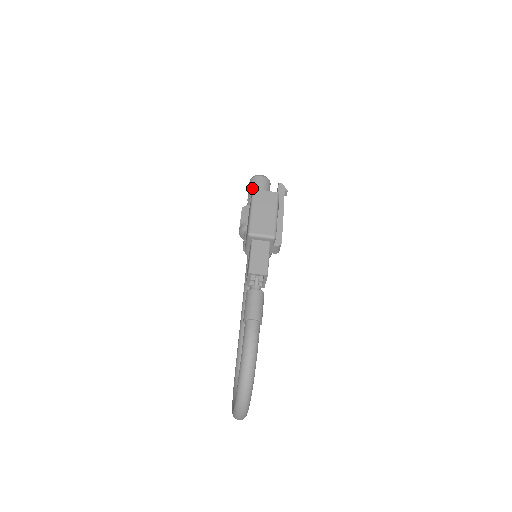
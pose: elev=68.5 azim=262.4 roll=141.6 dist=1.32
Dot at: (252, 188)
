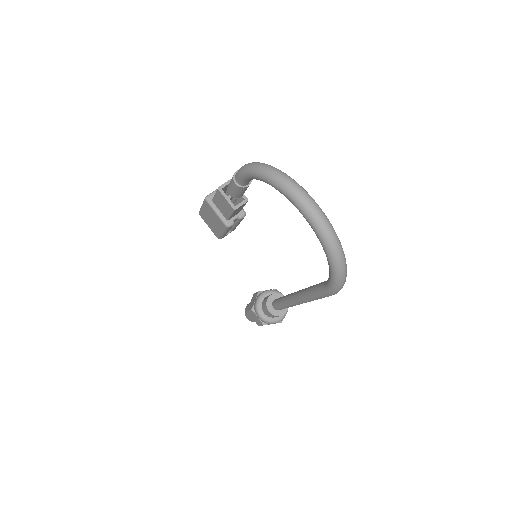
Dot at: occluded
